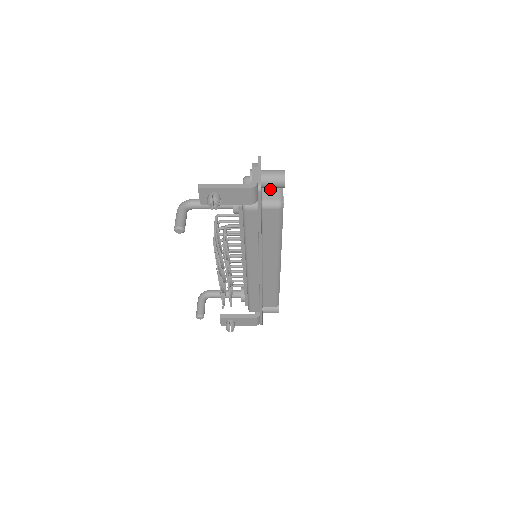
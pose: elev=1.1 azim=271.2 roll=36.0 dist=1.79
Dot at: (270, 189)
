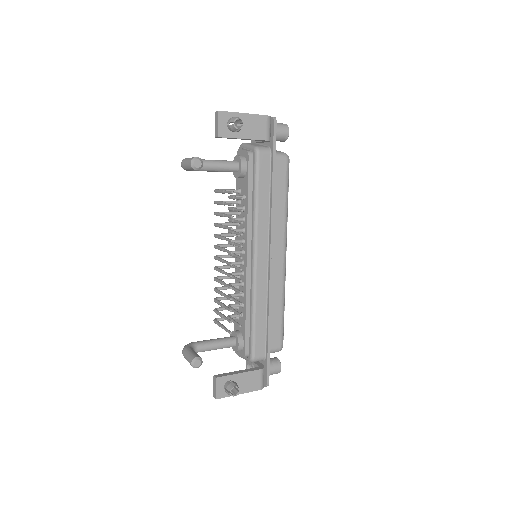
Dot at: occluded
